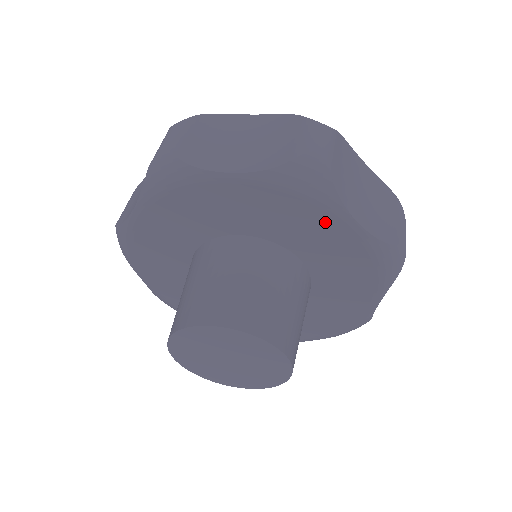
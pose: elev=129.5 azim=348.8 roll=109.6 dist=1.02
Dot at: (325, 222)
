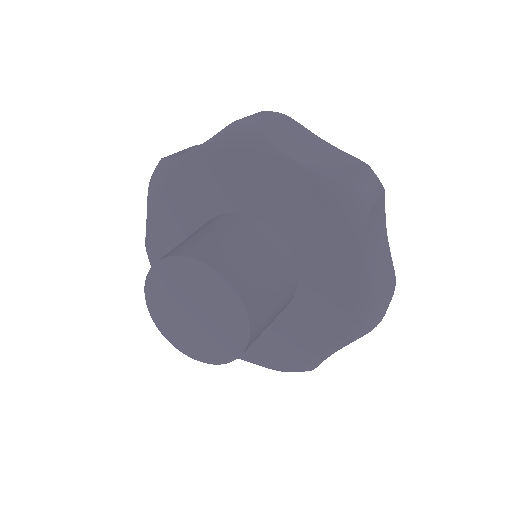
Dot at: (341, 248)
